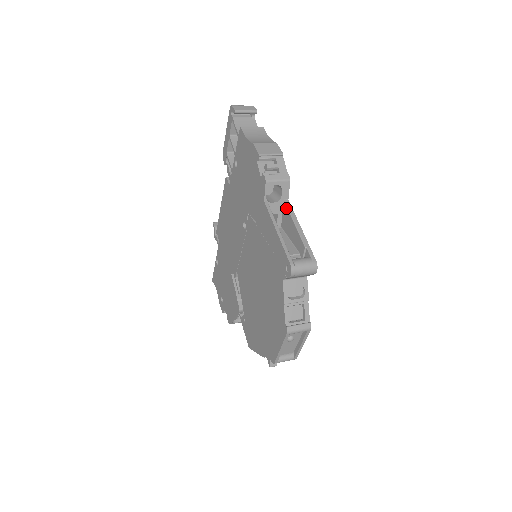
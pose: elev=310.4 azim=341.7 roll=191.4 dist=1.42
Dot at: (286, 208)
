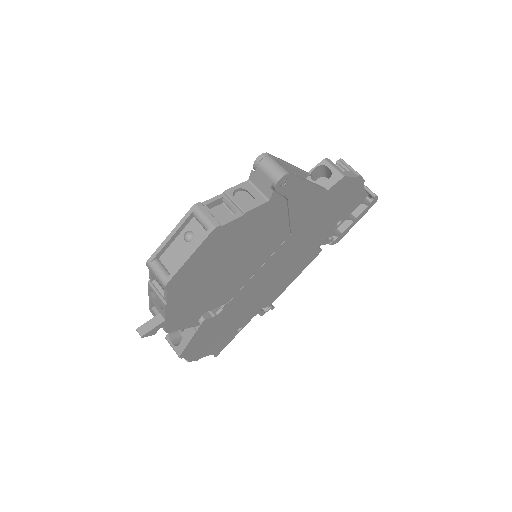
Dot at: occluded
